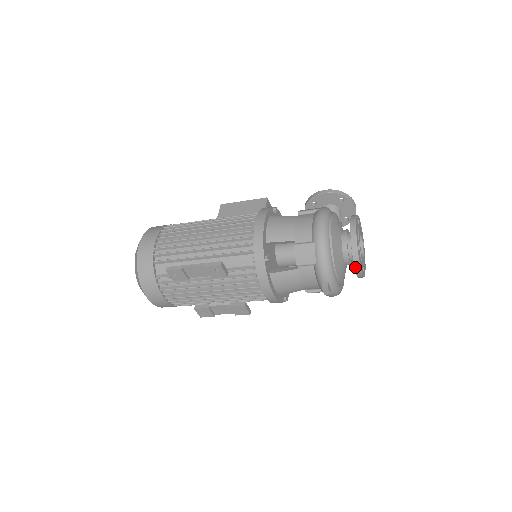
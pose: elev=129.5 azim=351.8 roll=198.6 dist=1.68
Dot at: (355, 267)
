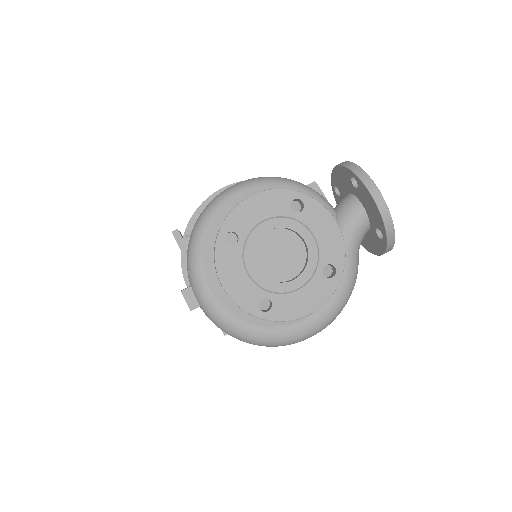
Dot at: (217, 274)
